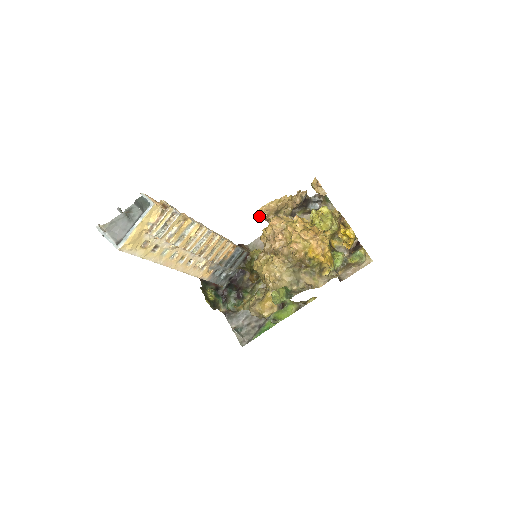
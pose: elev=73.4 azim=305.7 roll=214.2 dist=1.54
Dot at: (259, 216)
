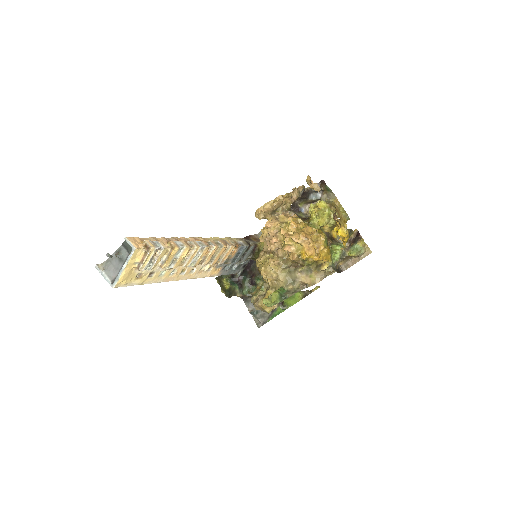
Dot at: (256, 217)
